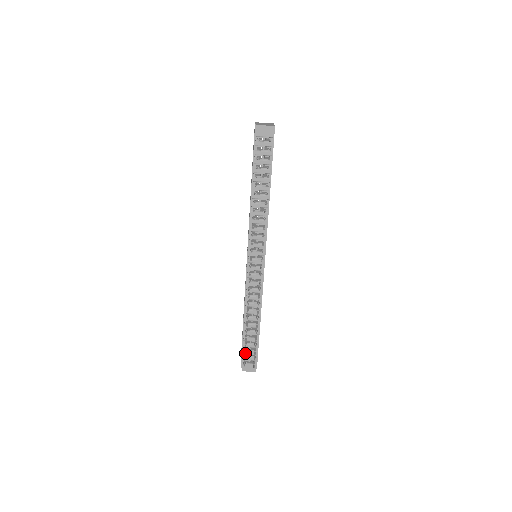
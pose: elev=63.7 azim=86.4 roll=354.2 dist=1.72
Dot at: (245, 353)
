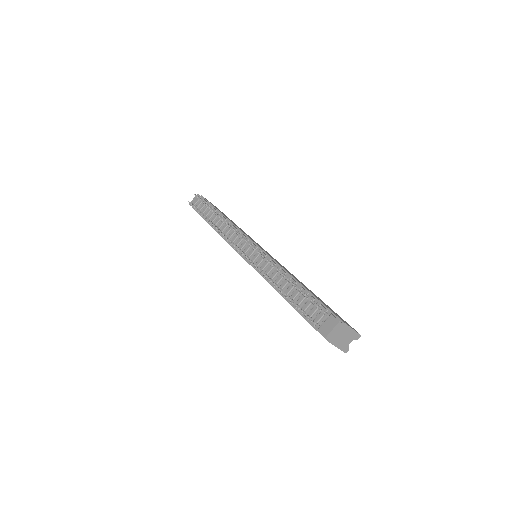
Dot at: (298, 308)
